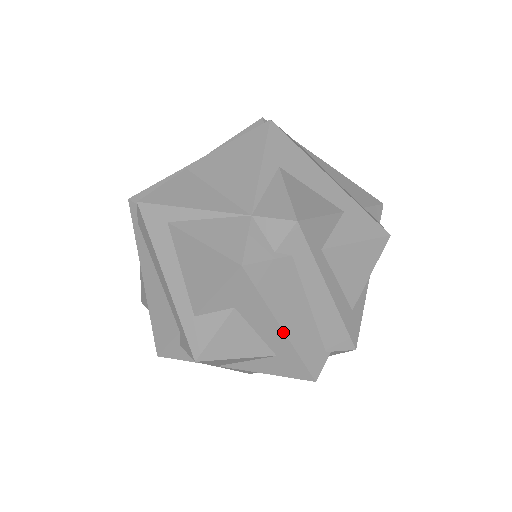
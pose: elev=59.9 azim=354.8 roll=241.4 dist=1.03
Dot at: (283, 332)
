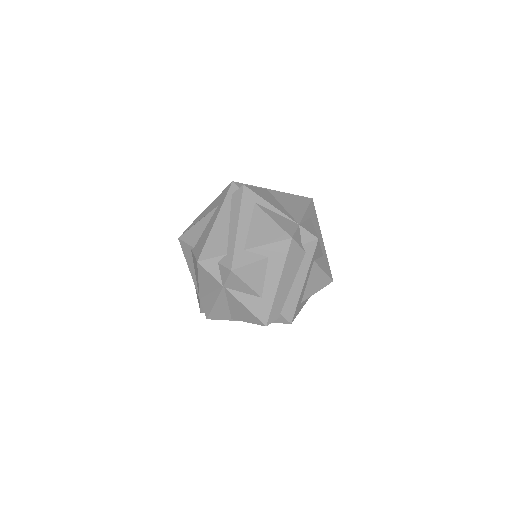
Dot at: (278, 285)
